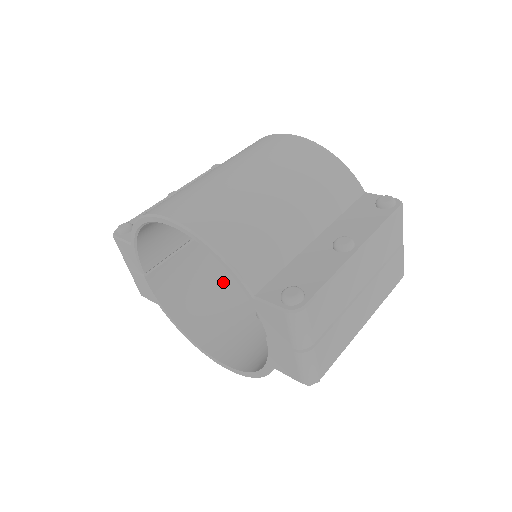
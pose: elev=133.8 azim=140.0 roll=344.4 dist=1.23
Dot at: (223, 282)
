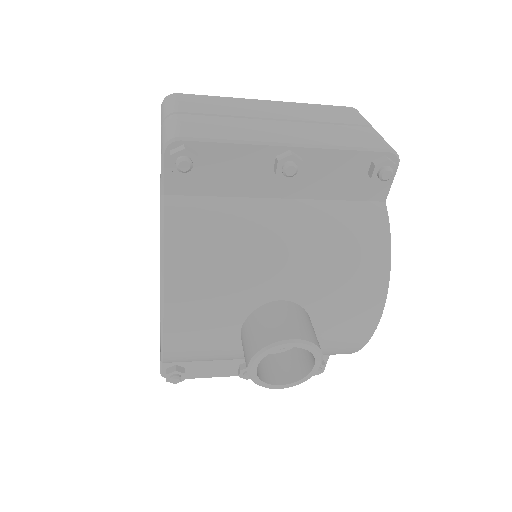
Dot at: occluded
